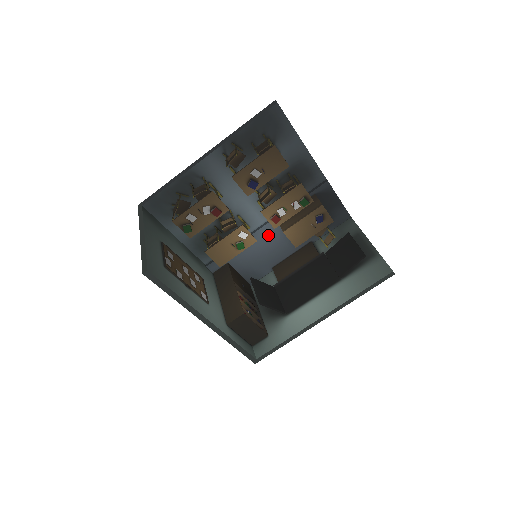
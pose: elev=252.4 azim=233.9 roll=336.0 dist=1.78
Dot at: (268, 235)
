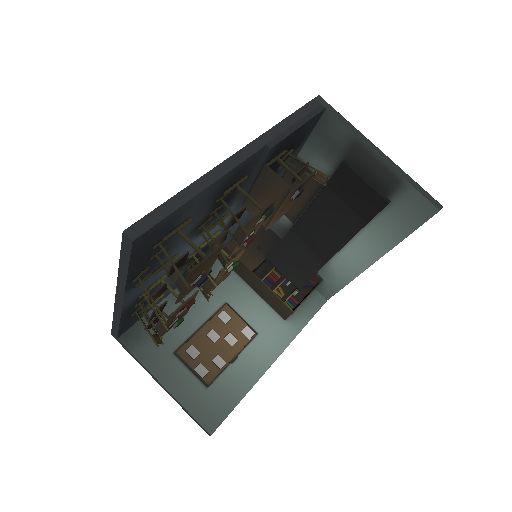
Dot at: occluded
